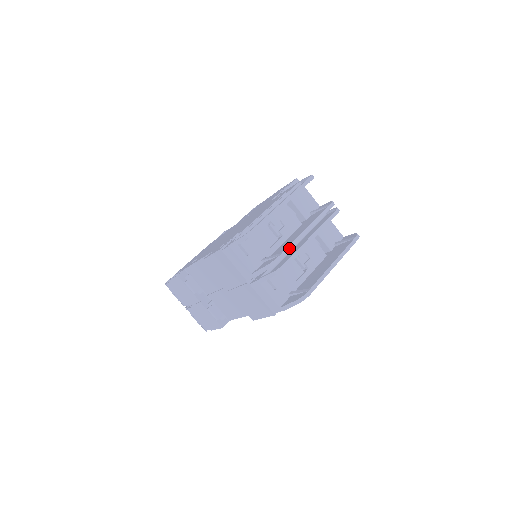
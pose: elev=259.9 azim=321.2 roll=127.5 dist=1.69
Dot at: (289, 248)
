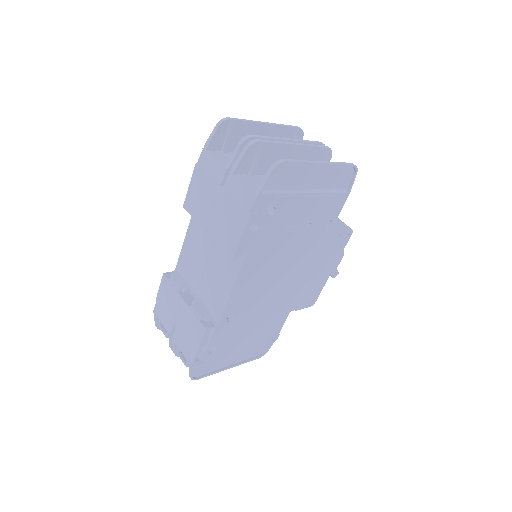
Dot at: (264, 137)
